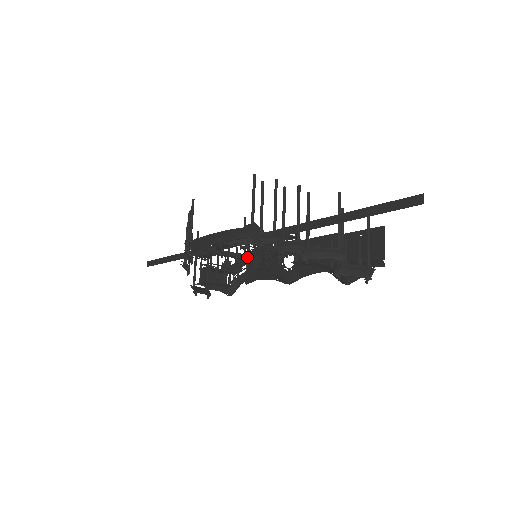
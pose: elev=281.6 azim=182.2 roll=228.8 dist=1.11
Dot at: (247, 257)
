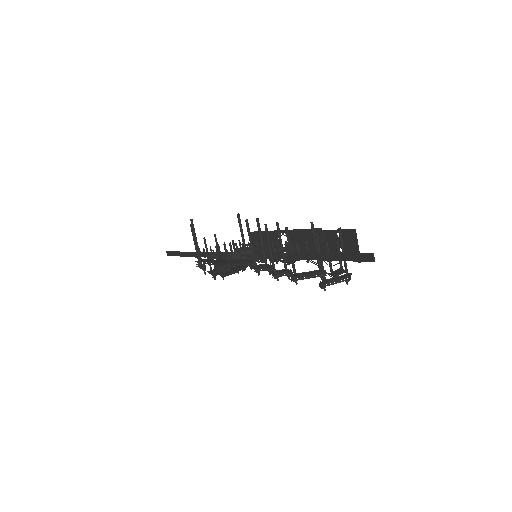
Dot at: occluded
